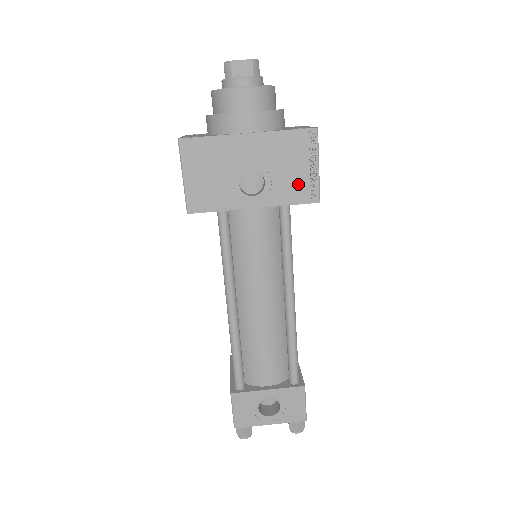
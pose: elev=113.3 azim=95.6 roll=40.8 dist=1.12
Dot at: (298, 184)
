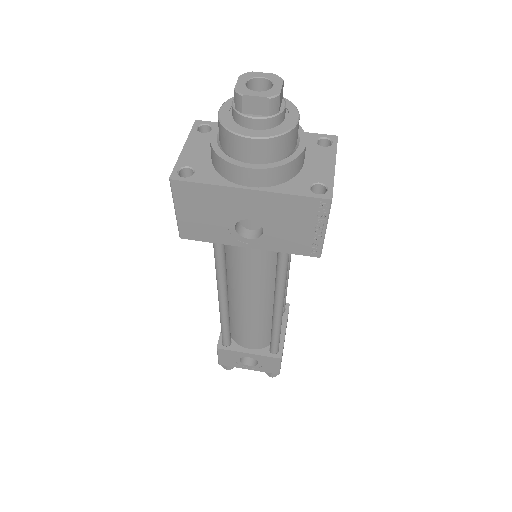
Dot at: (299, 240)
